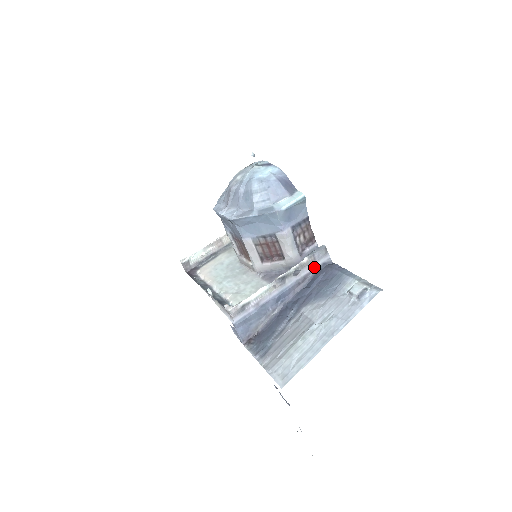
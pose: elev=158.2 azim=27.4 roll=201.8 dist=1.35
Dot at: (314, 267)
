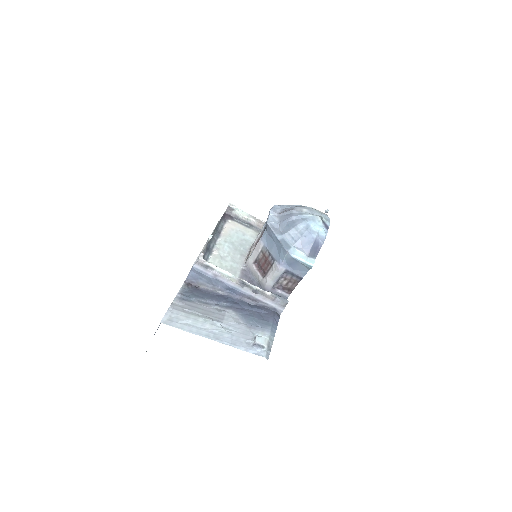
Dot at: (268, 303)
